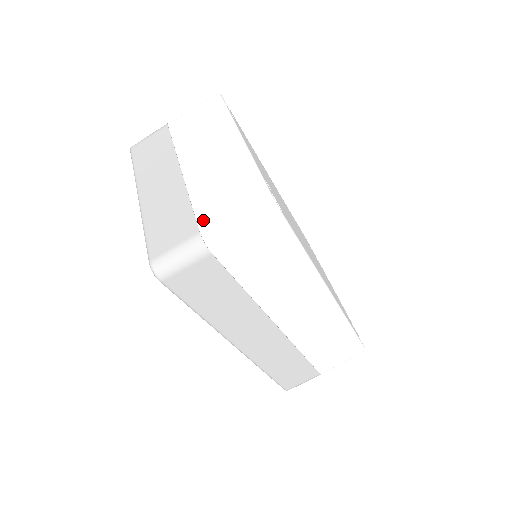
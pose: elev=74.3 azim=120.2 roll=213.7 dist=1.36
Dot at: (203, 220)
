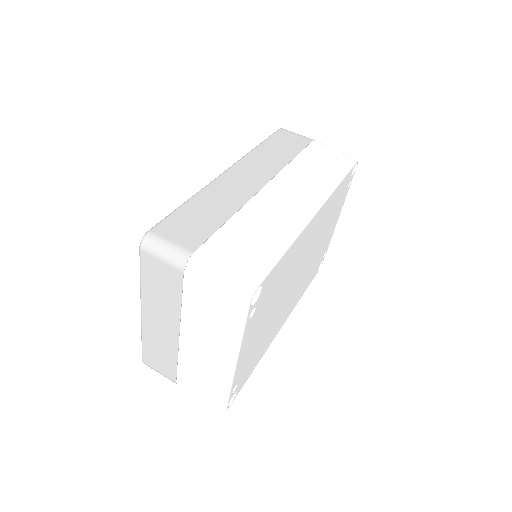
Dot at: occluded
